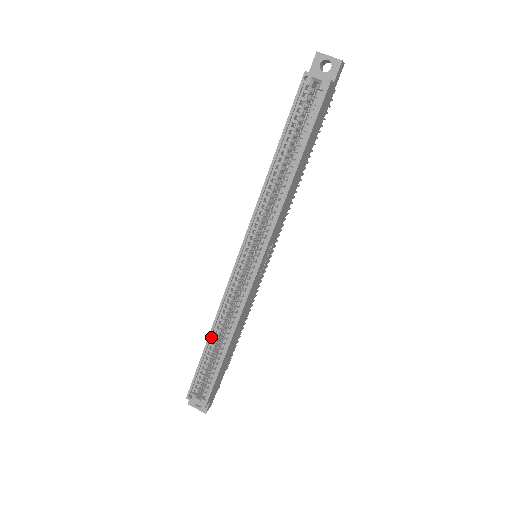
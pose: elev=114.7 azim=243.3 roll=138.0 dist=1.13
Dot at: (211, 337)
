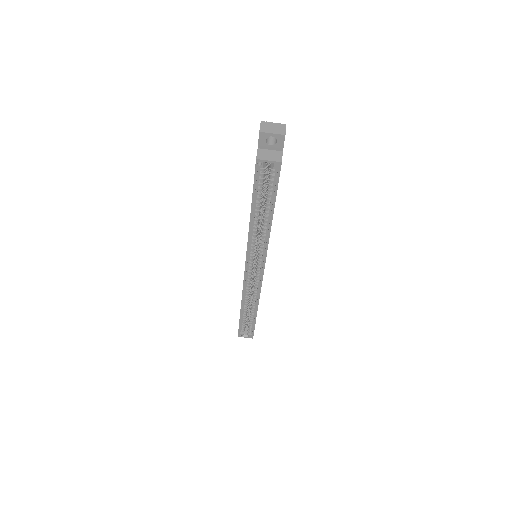
Dot at: (242, 308)
